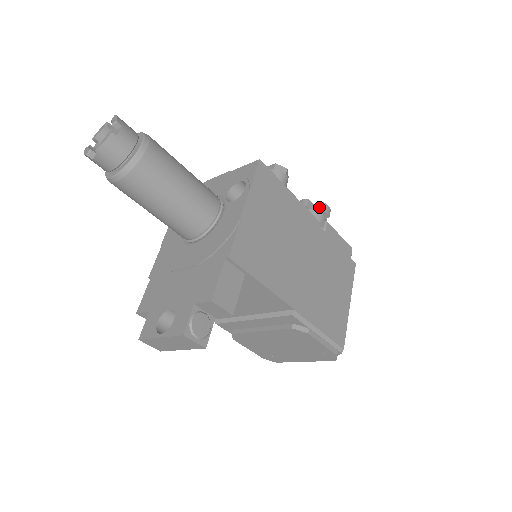
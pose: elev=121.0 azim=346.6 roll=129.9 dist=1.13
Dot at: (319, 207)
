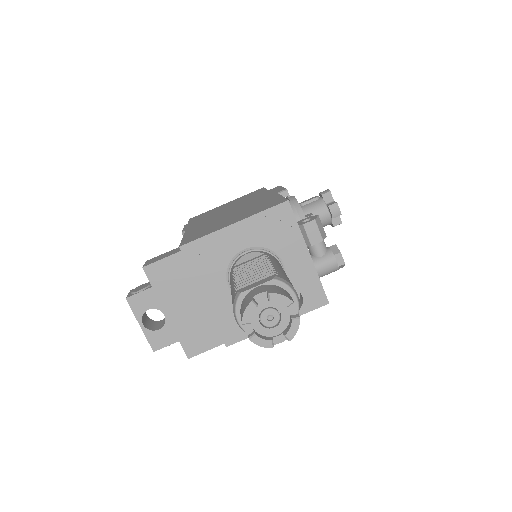
Dot at: (336, 222)
